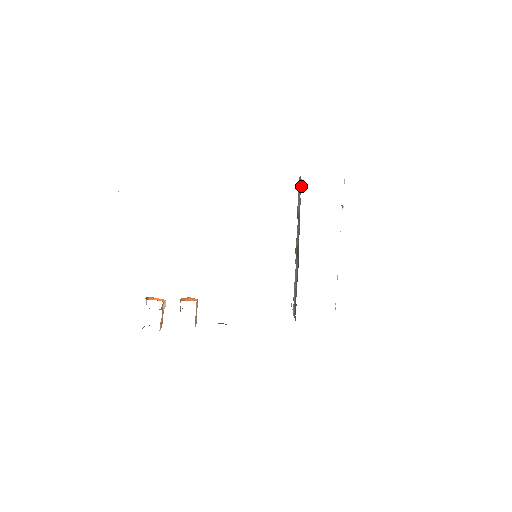
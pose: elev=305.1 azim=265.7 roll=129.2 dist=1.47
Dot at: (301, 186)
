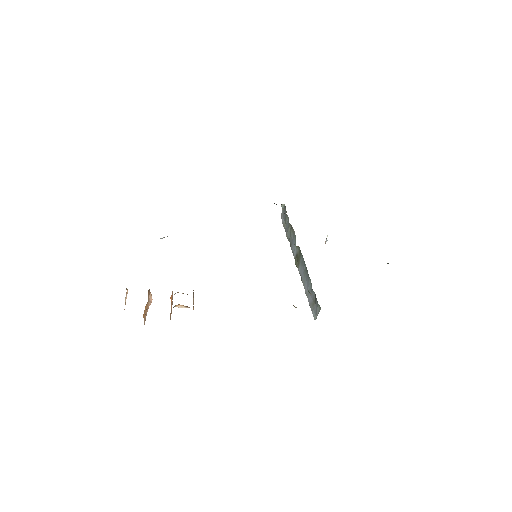
Dot at: (285, 210)
